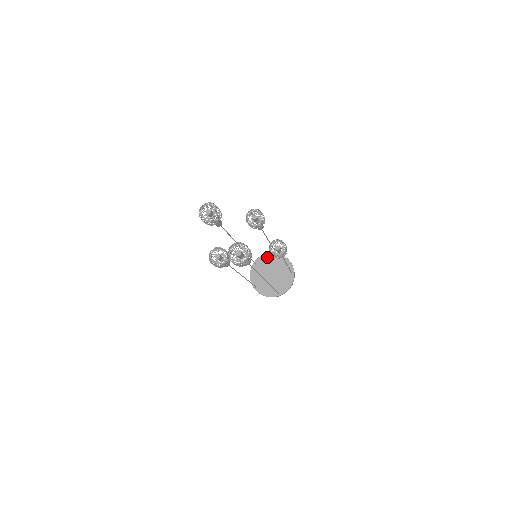
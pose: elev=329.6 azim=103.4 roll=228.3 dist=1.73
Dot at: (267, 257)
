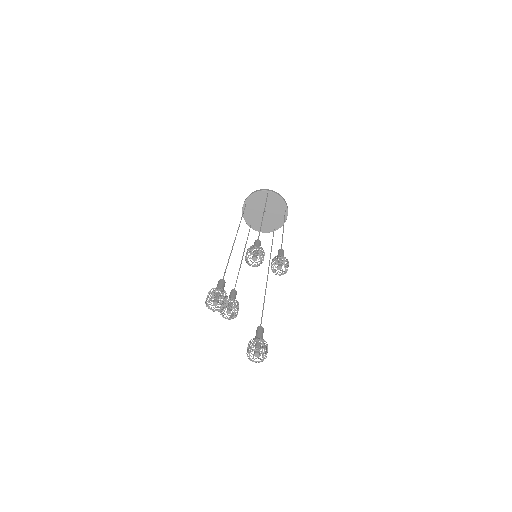
Dot at: (257, 196)
